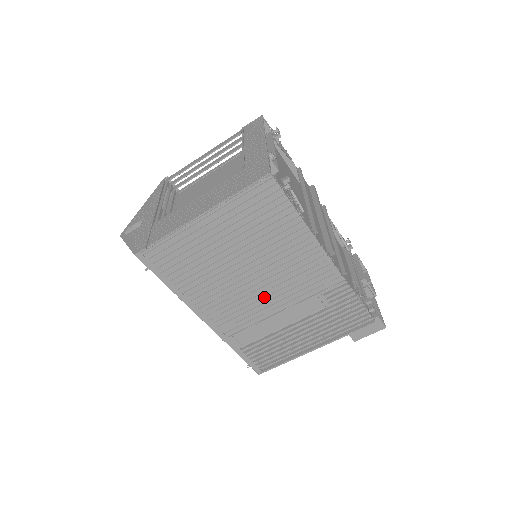
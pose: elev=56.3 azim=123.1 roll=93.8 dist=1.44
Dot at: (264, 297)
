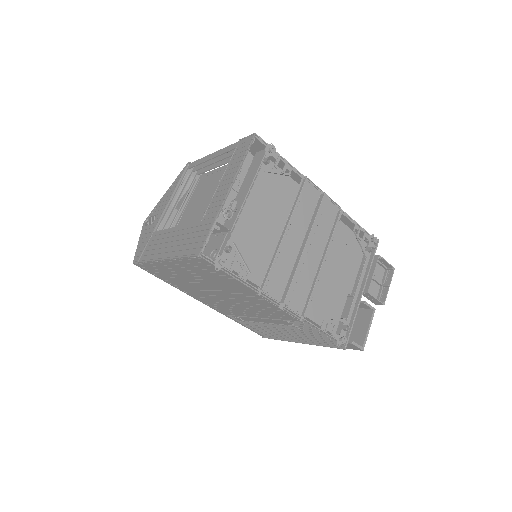
Dot at: (241, 308)
